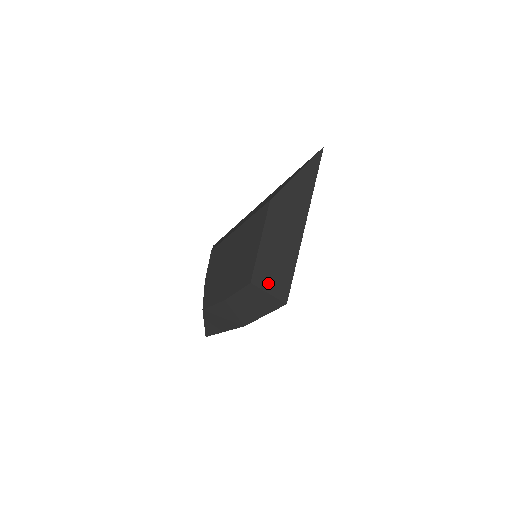
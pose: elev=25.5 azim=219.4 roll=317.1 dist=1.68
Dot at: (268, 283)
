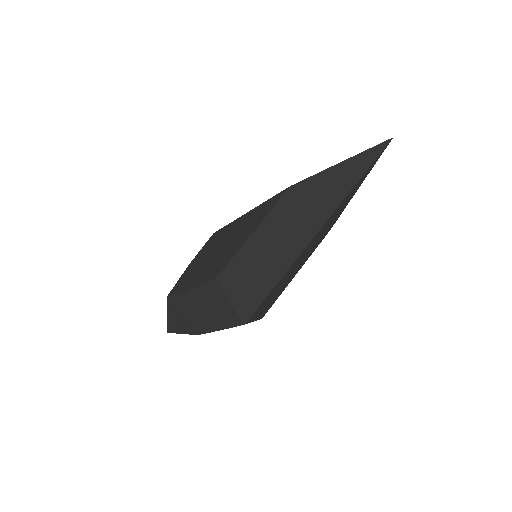
Dot at: (236, 288)
